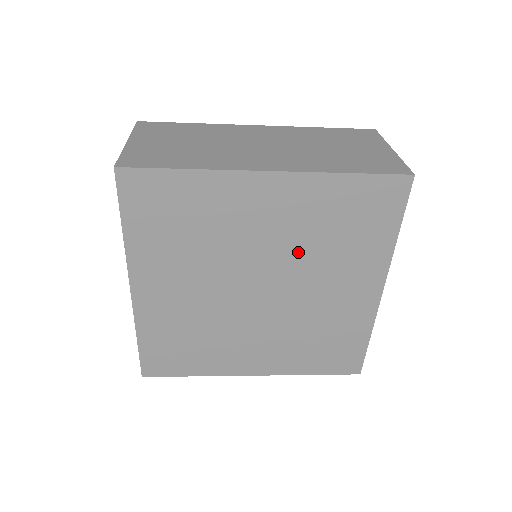
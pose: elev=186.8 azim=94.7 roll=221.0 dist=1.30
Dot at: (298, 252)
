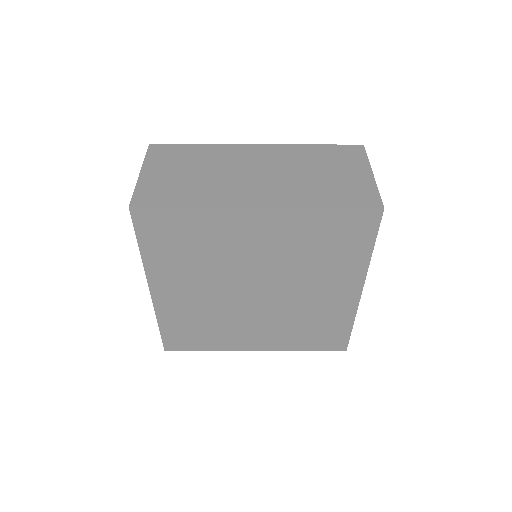
Dot at: (286, 265)
